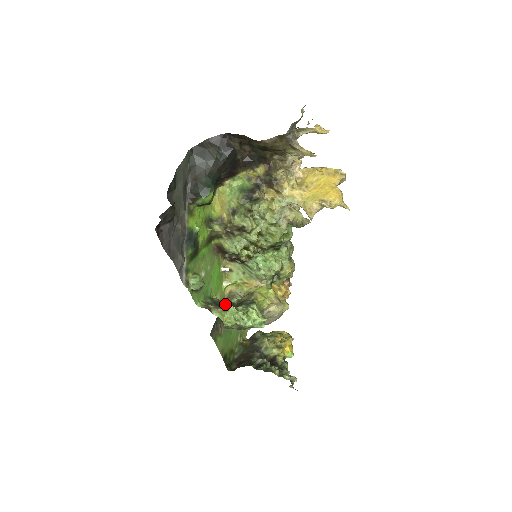
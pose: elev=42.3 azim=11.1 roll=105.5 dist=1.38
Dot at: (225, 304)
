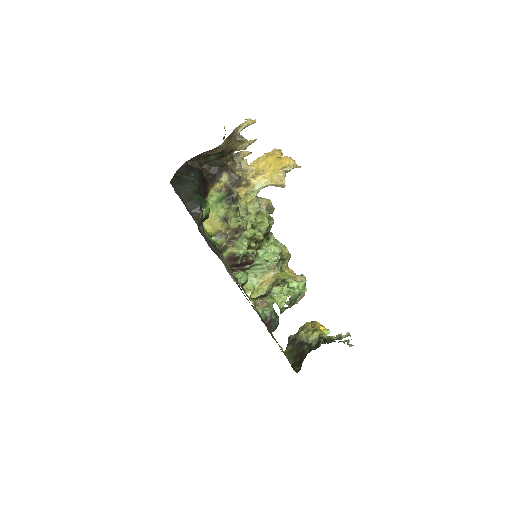
Dot at: (267, 292)
